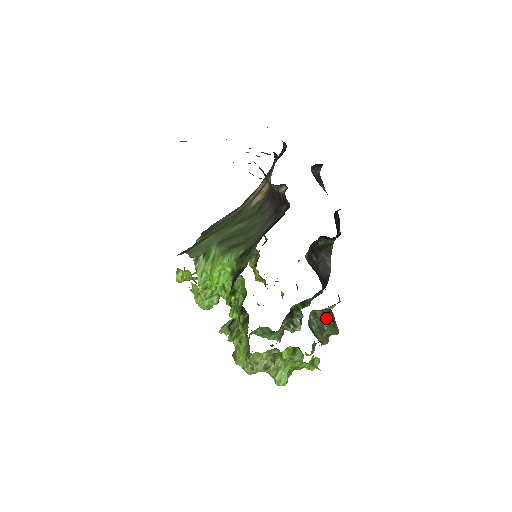
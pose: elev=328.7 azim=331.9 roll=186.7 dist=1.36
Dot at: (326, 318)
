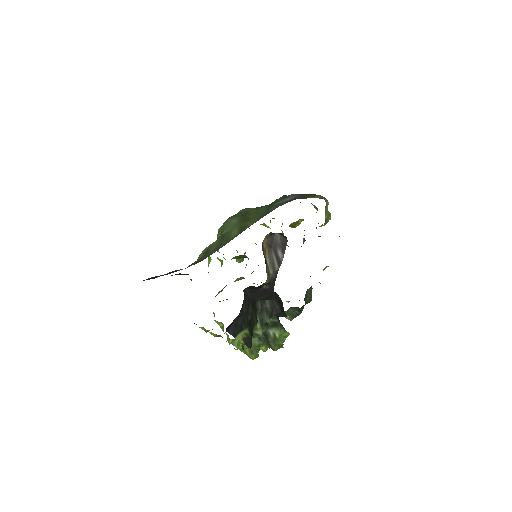
Dot at: (263, 336)
